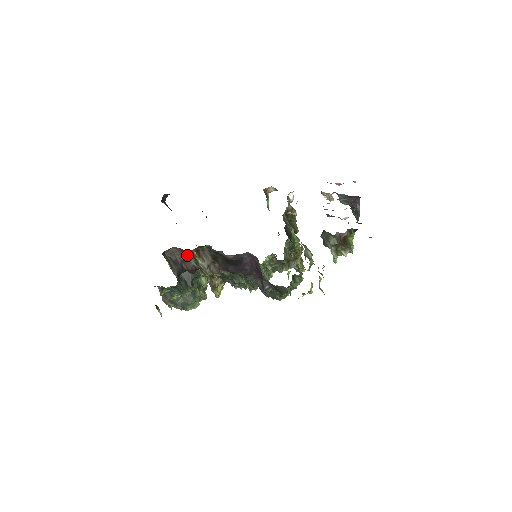
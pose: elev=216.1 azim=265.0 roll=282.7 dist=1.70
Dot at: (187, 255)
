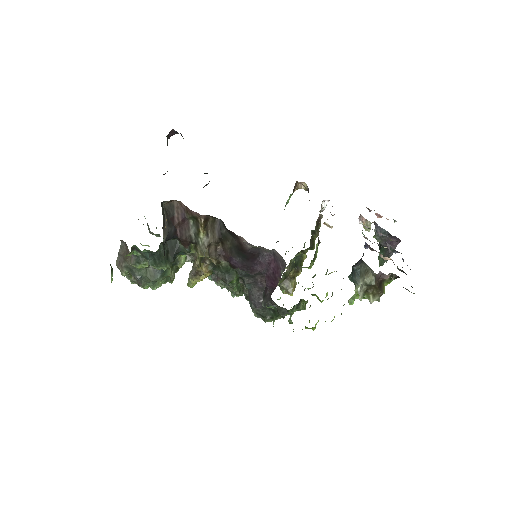
Dot at: (190, 219)
